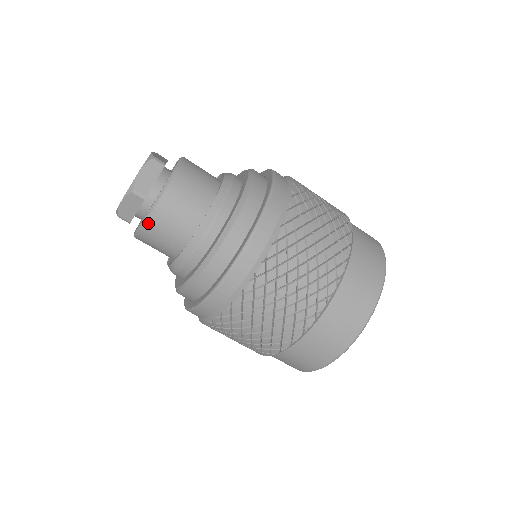
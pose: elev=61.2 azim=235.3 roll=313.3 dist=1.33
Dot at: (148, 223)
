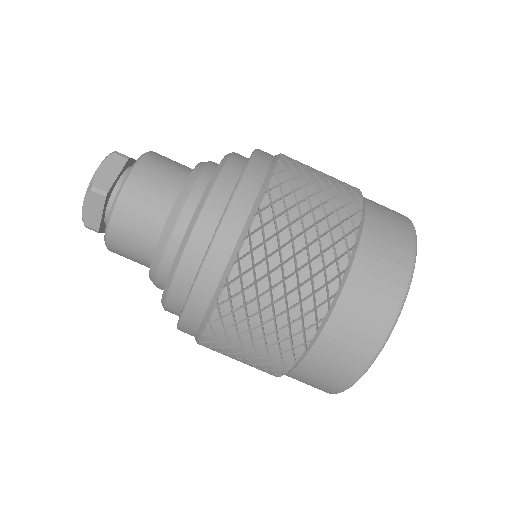
Dot at: (112, 223)
